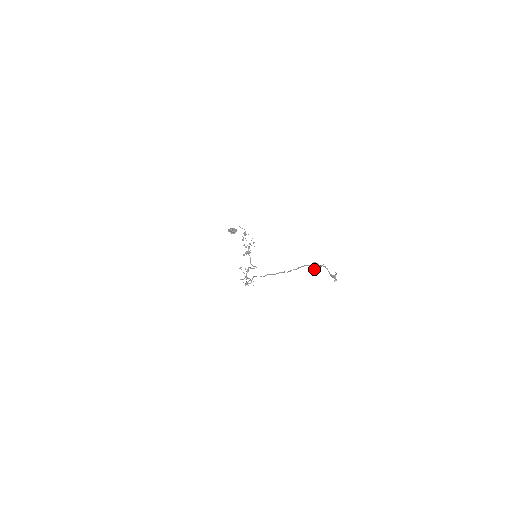
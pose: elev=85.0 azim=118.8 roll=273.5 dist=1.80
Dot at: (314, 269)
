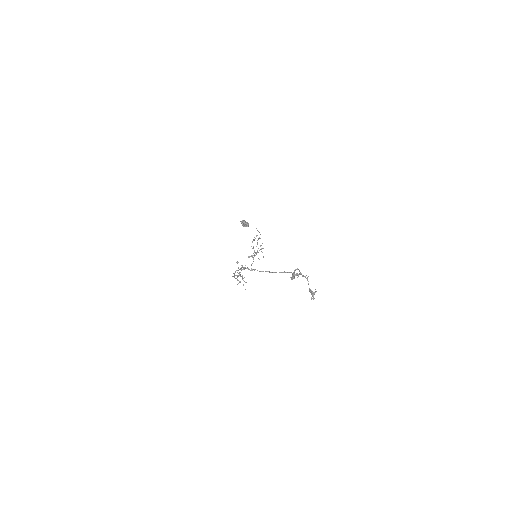
Dot at: (295, 275)
